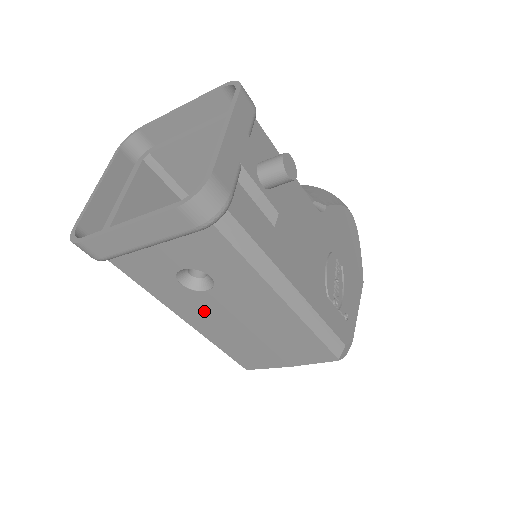
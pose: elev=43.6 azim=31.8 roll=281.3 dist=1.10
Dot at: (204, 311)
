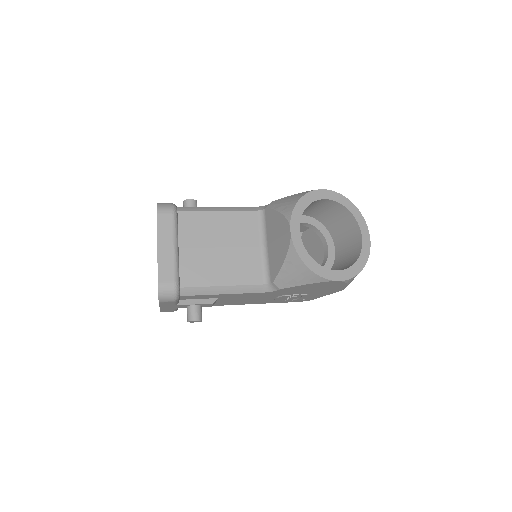
Dot at: occluded
